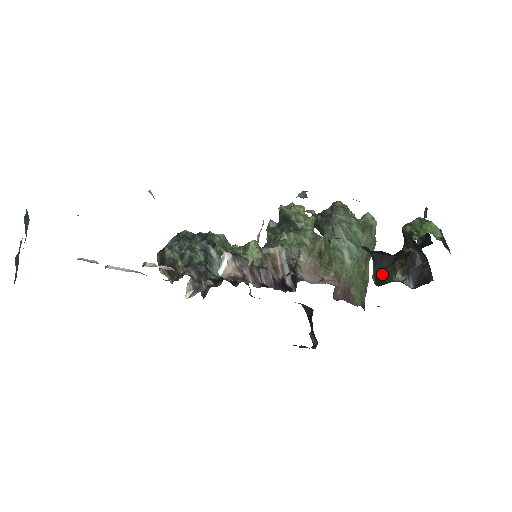
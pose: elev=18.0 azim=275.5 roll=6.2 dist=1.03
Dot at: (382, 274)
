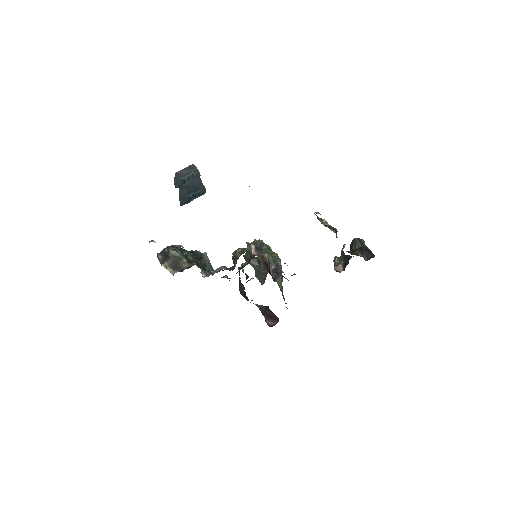
Dot at: (352, 254)
